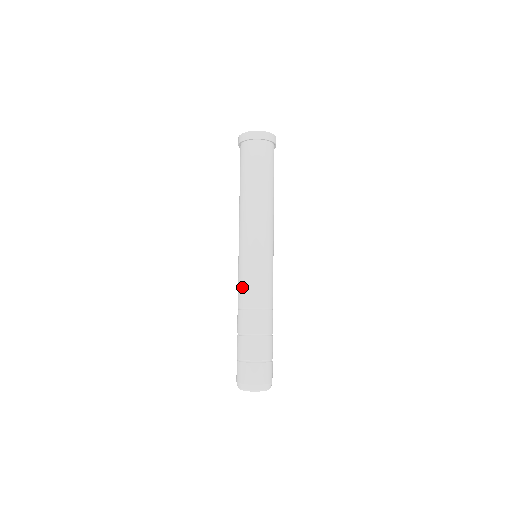
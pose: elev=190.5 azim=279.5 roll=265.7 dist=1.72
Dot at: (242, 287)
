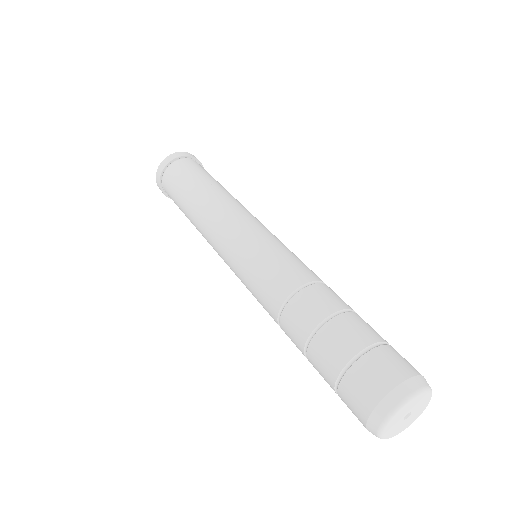
Dot at: (277, 266)
